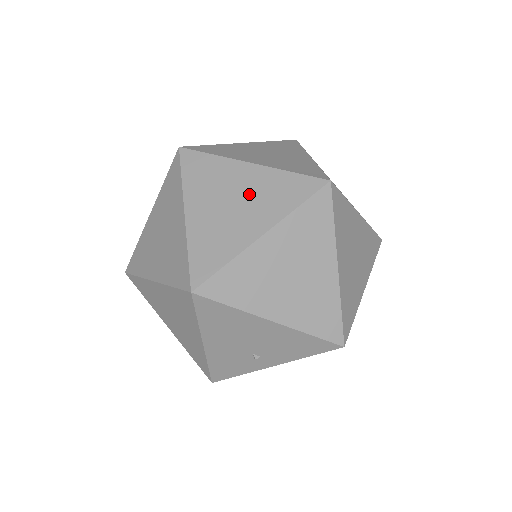
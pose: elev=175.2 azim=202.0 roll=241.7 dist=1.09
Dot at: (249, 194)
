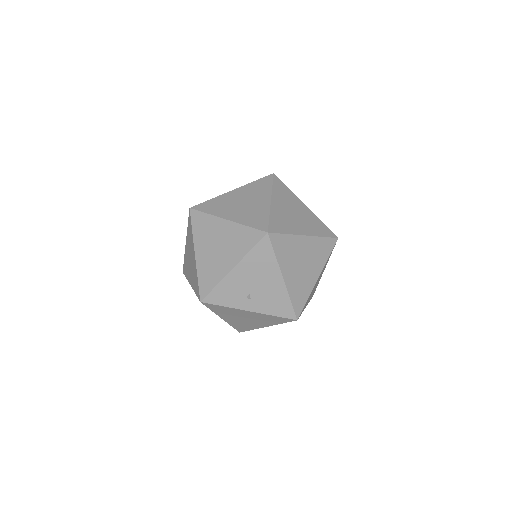
Dot at: (303, 216)
